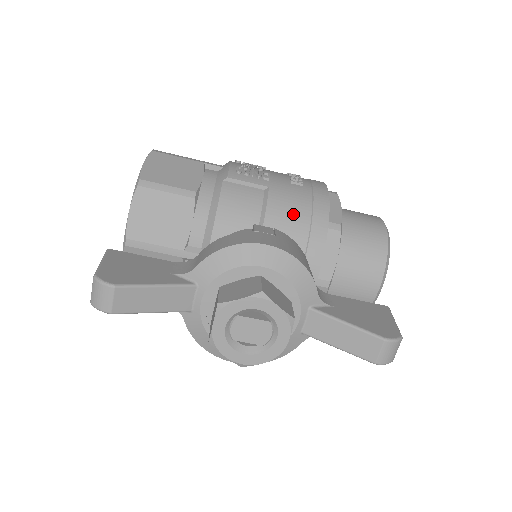
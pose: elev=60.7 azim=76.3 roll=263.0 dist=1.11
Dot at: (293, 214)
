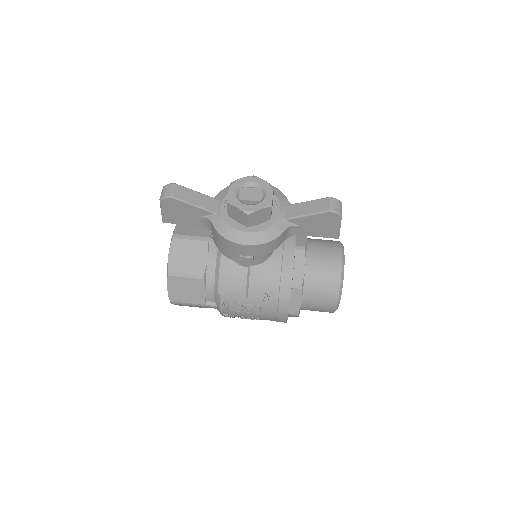
Dot at: occluded
